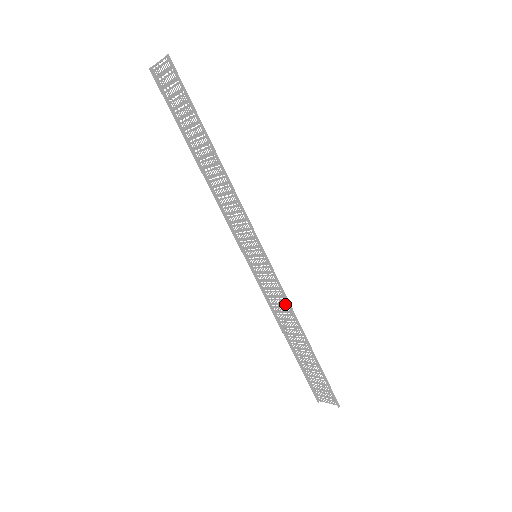
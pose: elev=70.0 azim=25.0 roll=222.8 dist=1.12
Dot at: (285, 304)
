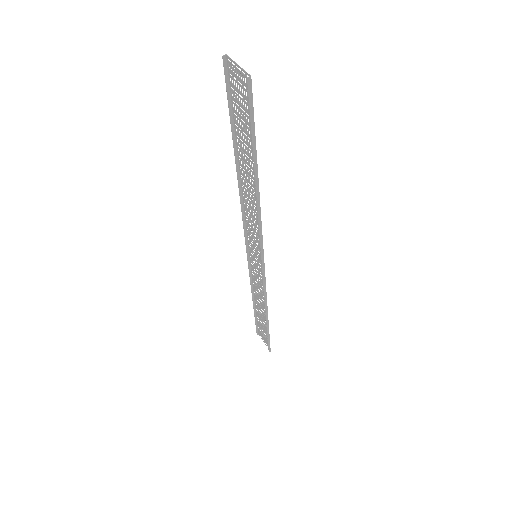
Dot at: (263, 293)
